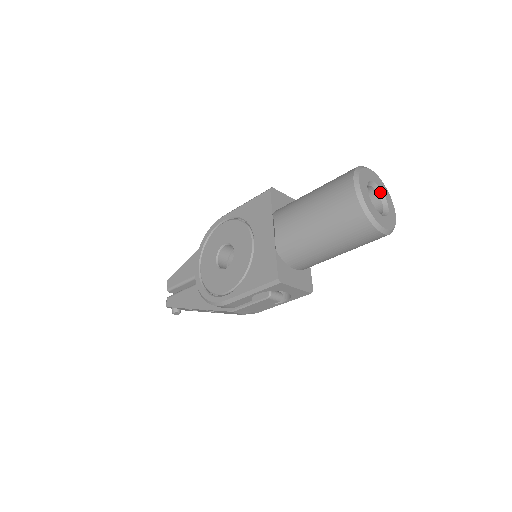
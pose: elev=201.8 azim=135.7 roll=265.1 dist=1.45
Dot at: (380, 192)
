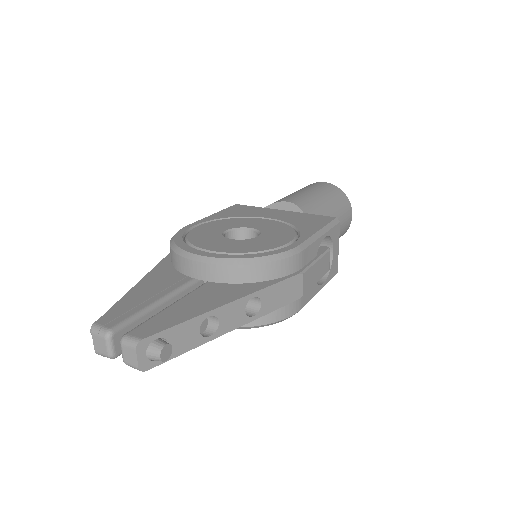
Dot at: occluded
